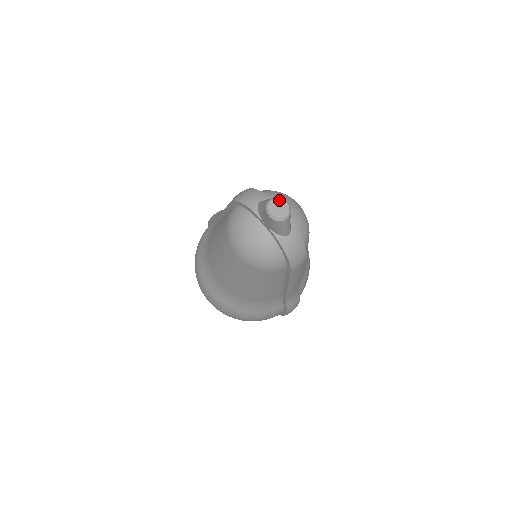
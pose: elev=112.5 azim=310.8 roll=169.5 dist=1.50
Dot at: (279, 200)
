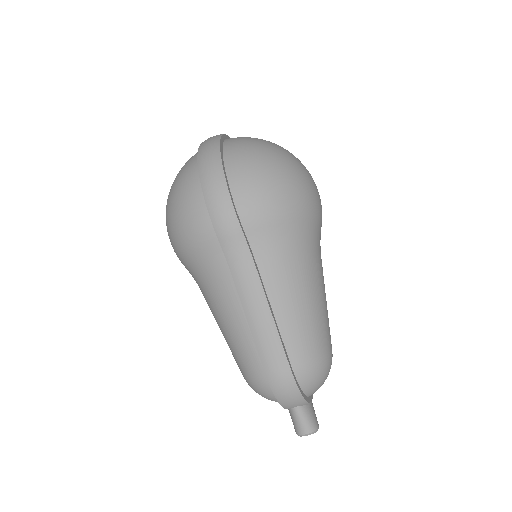
Dot at: (313, 433)
